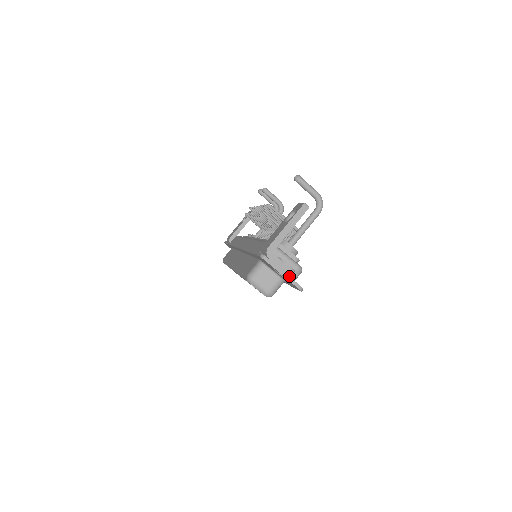
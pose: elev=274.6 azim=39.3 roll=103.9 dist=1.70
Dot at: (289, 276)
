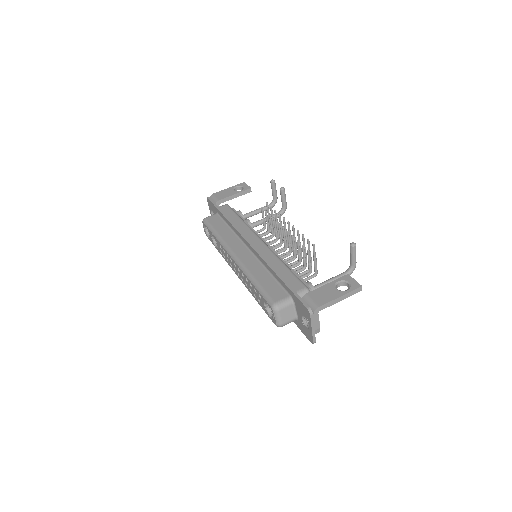
Dot at: (315, 332)
